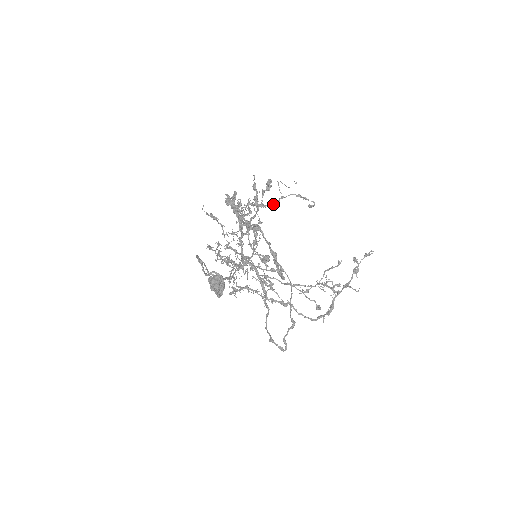
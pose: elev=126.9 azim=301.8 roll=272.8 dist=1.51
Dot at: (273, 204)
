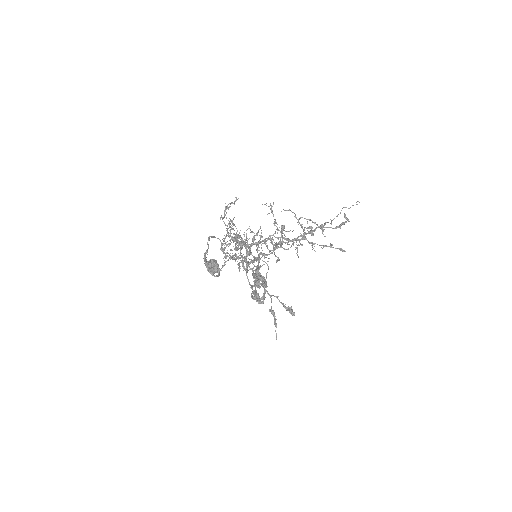
Dot at: occluded
